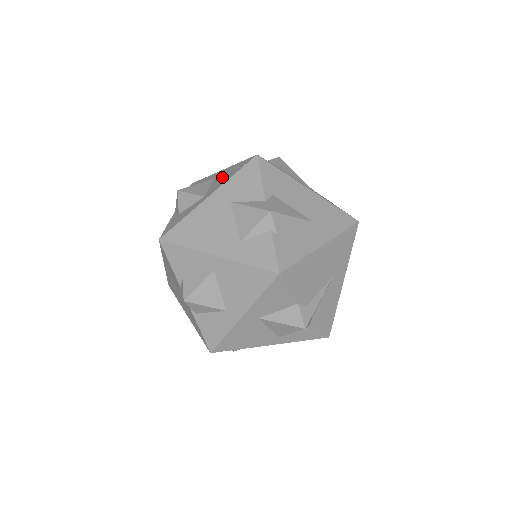
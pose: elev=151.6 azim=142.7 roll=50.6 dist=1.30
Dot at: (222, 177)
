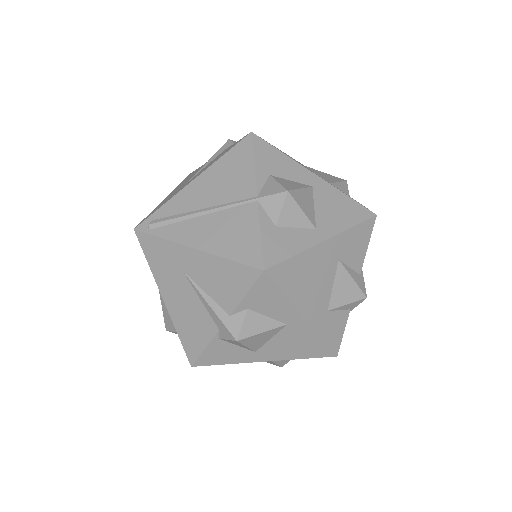
Dot at: (331, 206)
